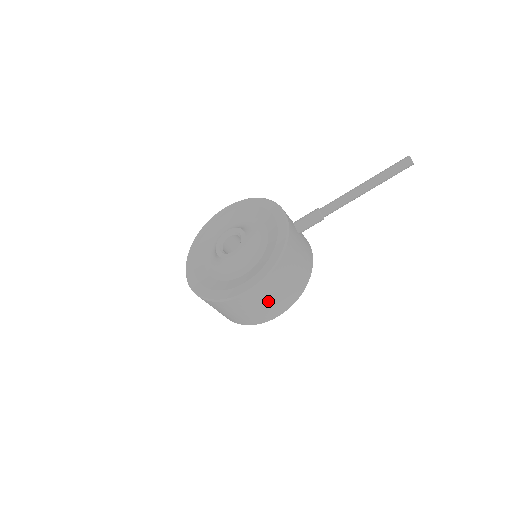
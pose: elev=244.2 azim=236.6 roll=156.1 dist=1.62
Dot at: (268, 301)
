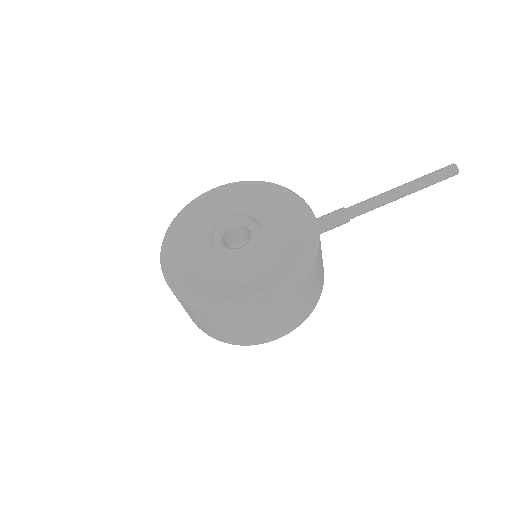
Dot at: (282, 318)
